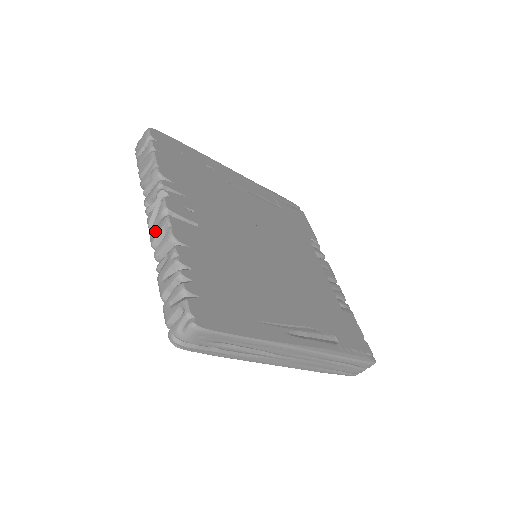
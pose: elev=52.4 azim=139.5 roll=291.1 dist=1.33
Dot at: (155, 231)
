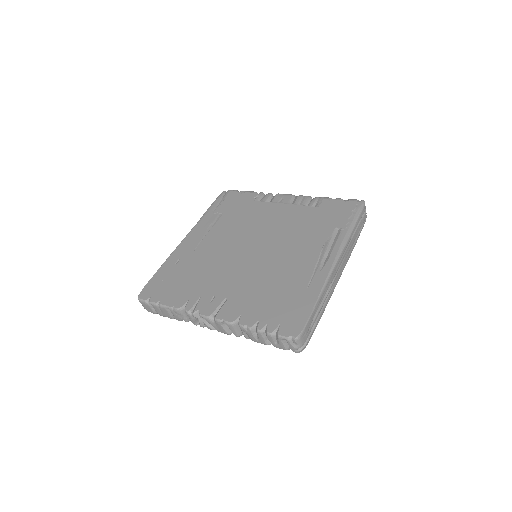
Dot at: (221, 329)
